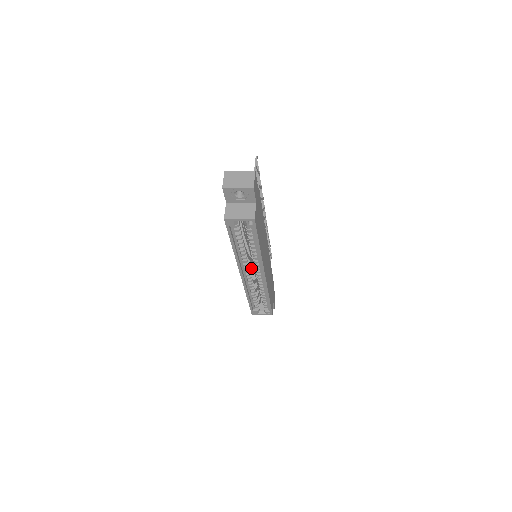
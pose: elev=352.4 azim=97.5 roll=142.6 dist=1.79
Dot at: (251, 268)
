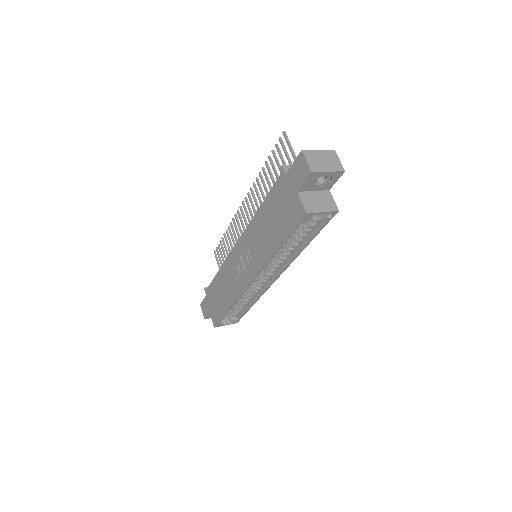
Dot at: occluded
